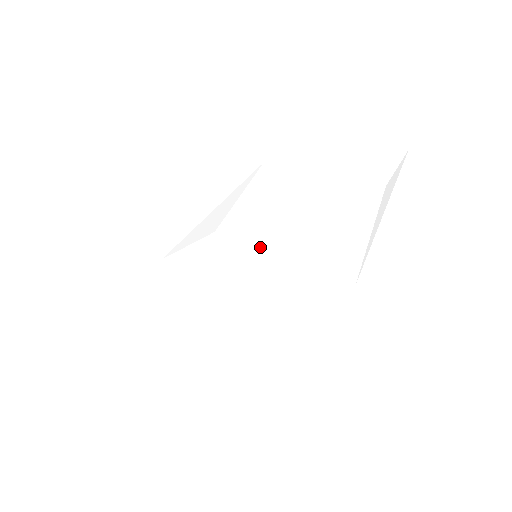
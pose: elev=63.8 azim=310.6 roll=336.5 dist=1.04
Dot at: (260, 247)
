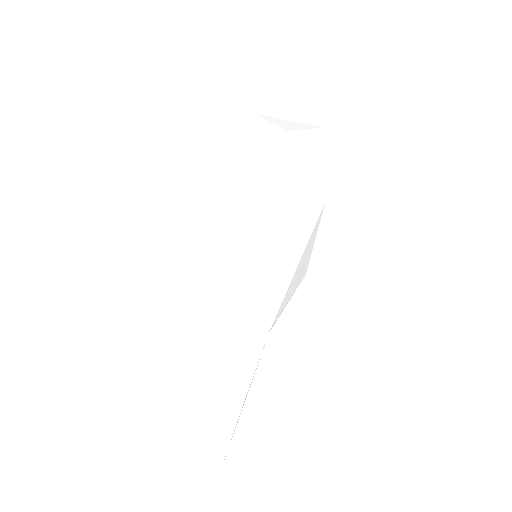
Dot at: (215, 214)
